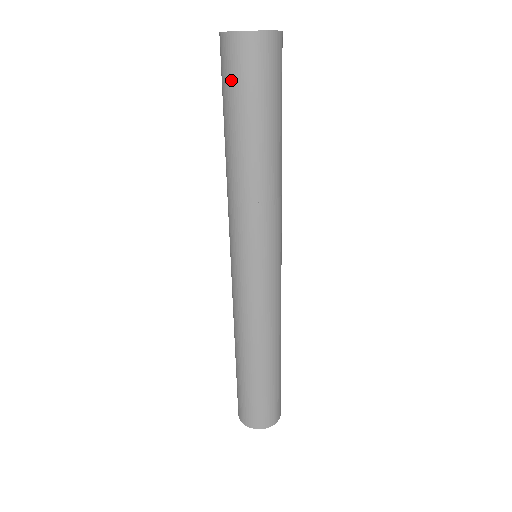
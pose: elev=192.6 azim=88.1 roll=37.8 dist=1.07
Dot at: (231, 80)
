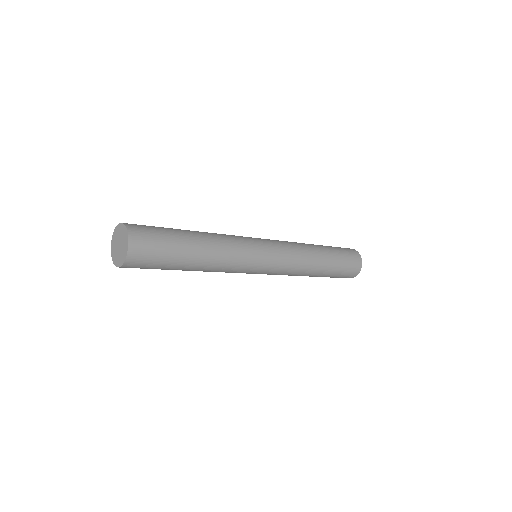
Dot at: occluded
